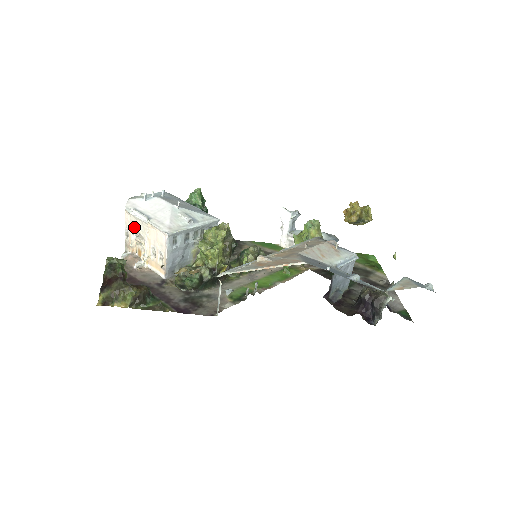
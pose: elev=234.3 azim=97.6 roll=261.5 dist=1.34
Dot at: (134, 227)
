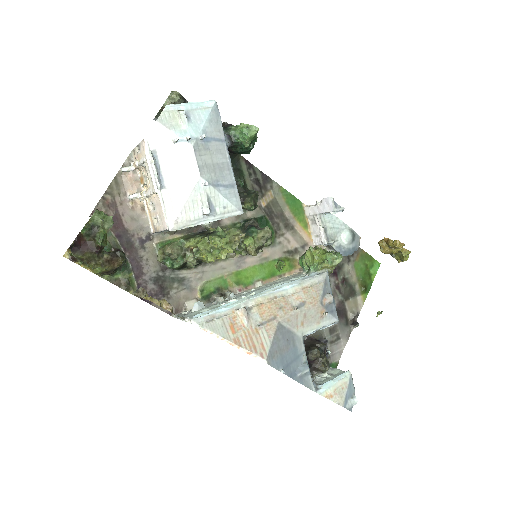
Dot at: (146, 162)
